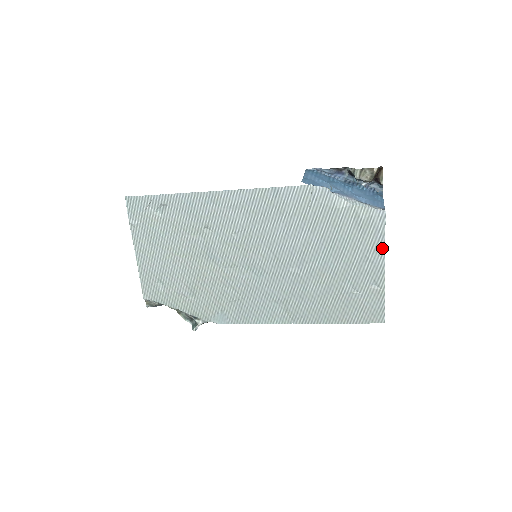
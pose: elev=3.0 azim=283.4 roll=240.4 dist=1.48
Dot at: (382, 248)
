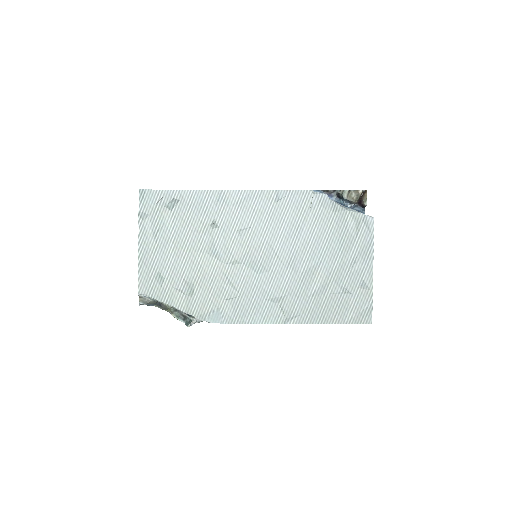
Dot at: (371, 250)
